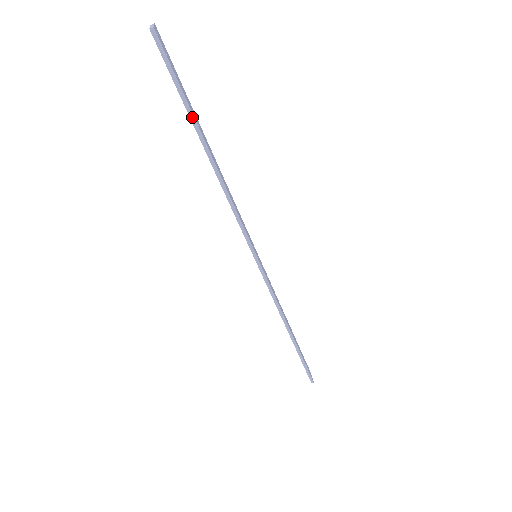
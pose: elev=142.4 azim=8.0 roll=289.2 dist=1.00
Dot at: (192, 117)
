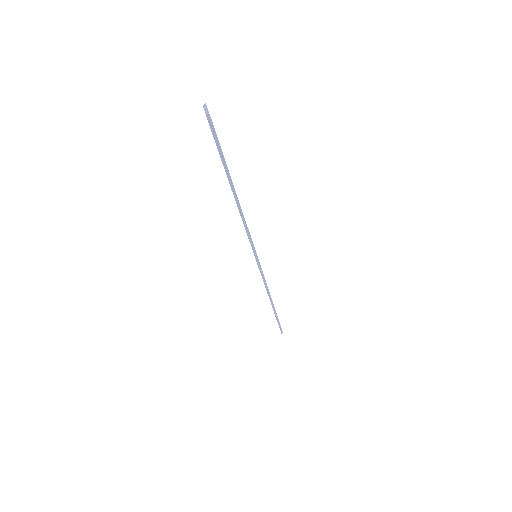
Dot at: (227, 171)
